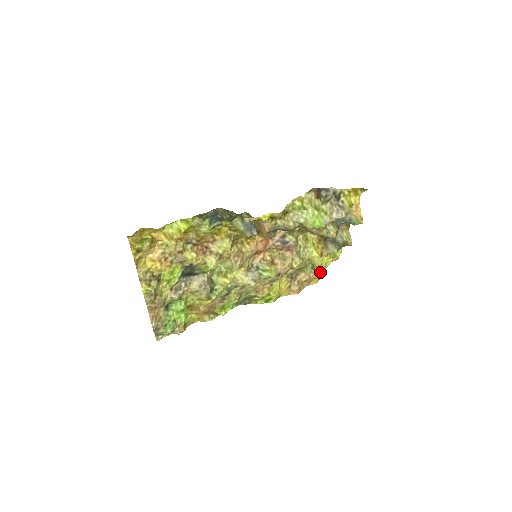
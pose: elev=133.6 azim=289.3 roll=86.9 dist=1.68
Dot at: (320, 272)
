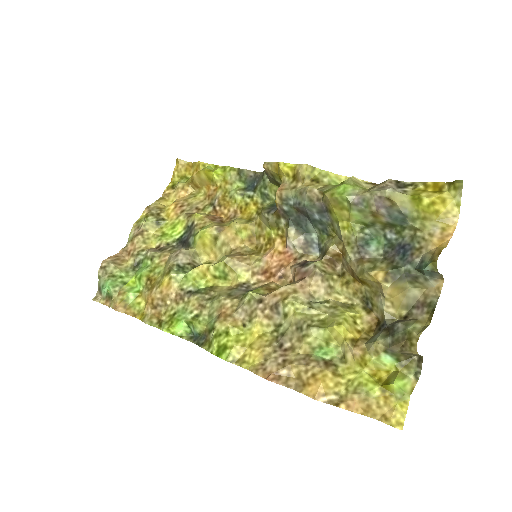
Dot at: (339, 397)
